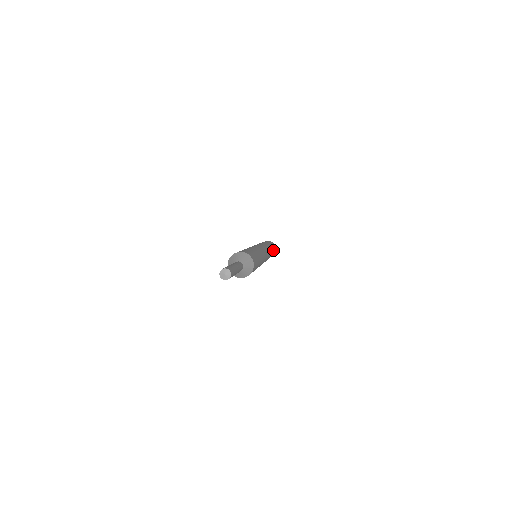
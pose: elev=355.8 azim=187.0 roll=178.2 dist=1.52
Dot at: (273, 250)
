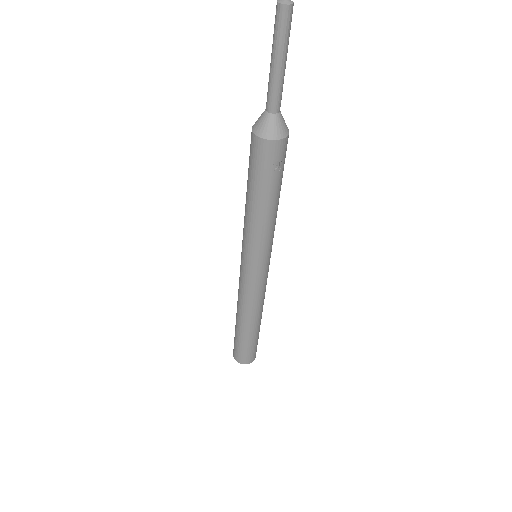
Dot at: occluded
